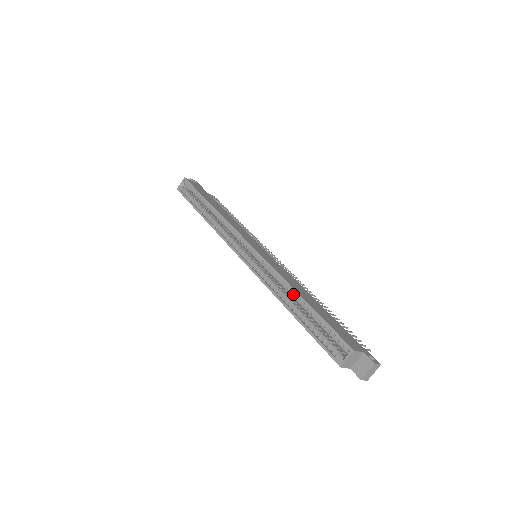
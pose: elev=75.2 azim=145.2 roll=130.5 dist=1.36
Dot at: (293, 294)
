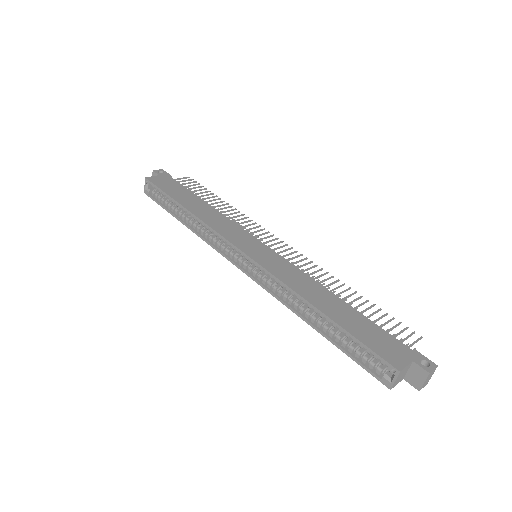
Dot at: (310, 307)
